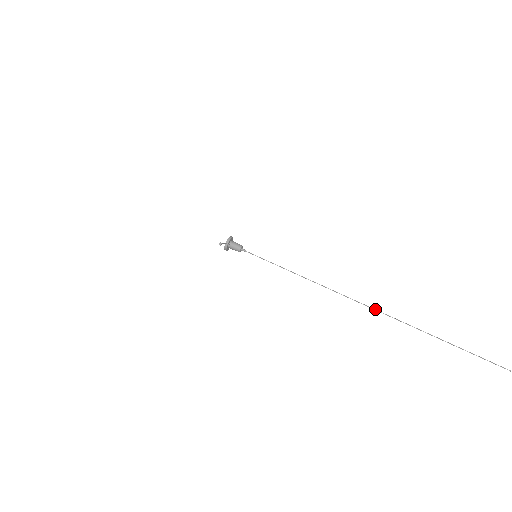
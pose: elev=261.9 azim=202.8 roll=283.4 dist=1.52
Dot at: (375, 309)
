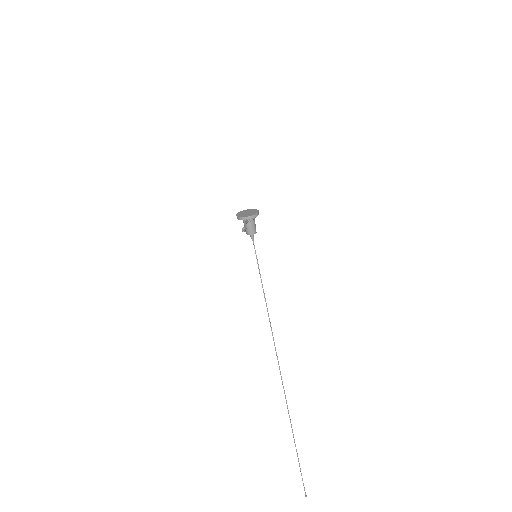
Dot at: occluded
